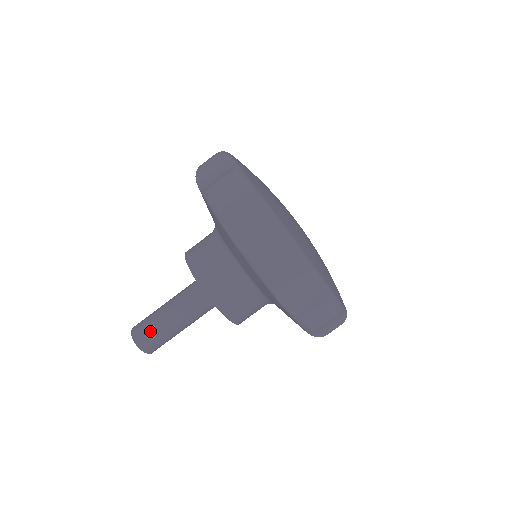
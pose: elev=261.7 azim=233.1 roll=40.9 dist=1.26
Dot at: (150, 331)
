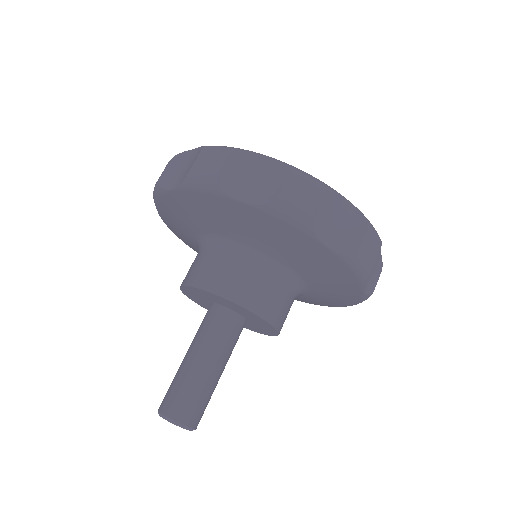
Dot at: (184, 395)
